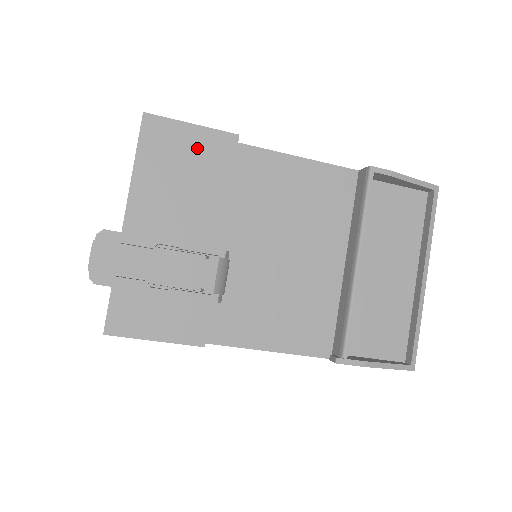
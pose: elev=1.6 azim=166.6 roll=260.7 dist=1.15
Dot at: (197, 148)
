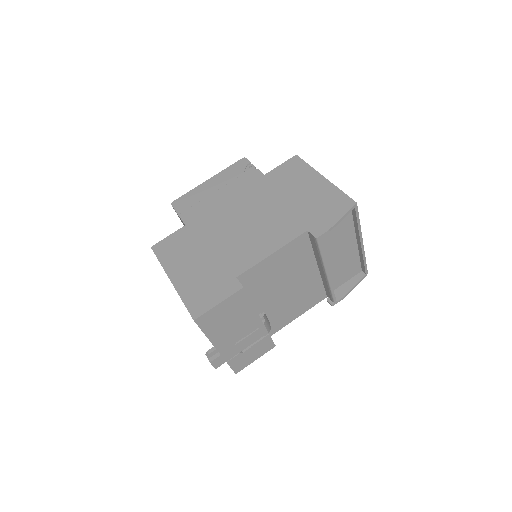
Dot at: (228, 308)
